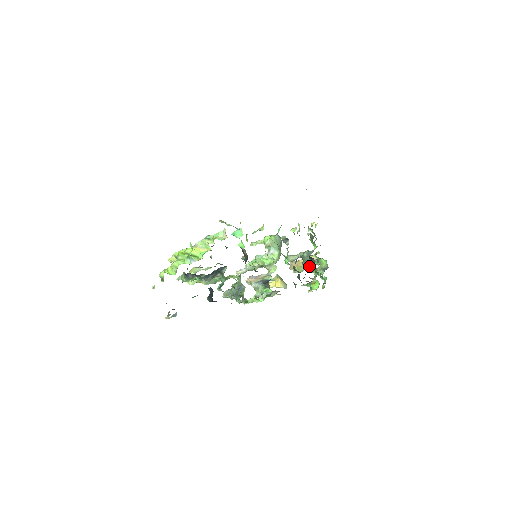
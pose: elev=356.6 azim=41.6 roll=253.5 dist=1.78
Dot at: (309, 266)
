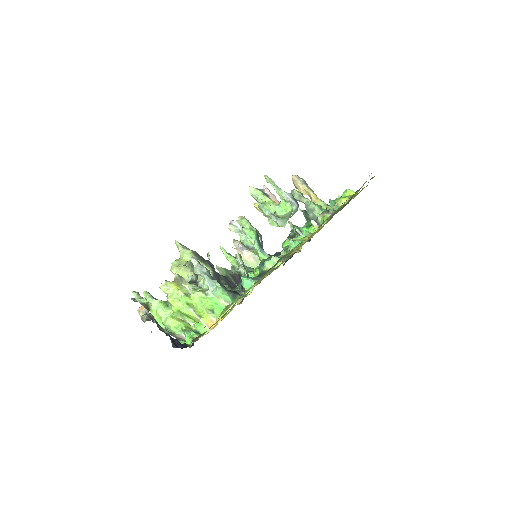
Dot at: (307, 221)
